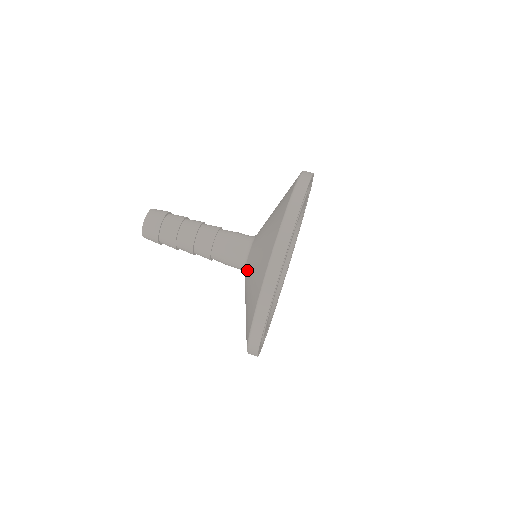
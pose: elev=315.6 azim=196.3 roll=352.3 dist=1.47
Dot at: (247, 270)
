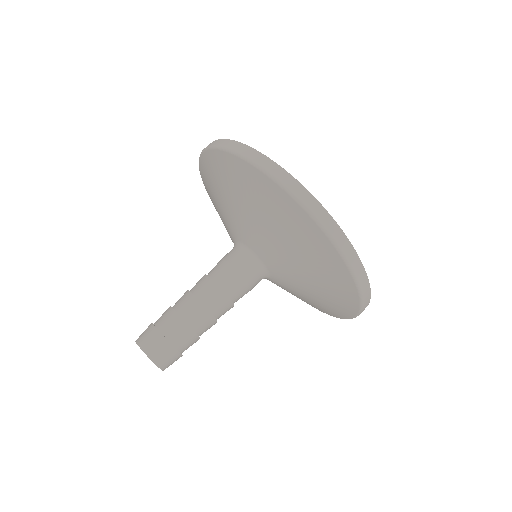
Dot at: (278, 268)
